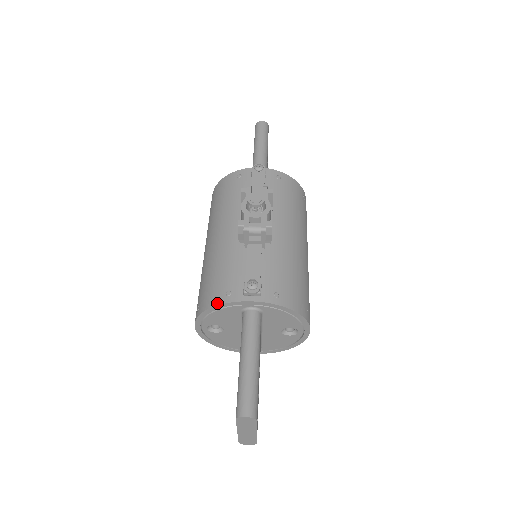
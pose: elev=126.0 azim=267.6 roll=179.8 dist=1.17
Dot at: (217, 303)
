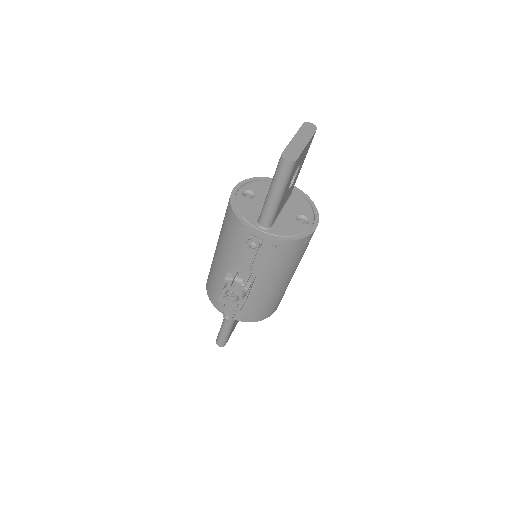
Dot at: (211, 302)
